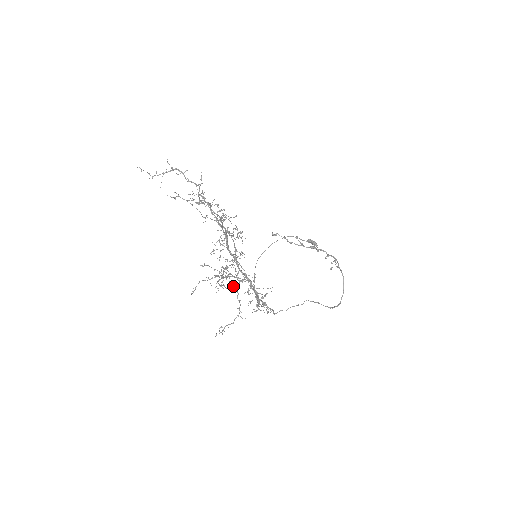
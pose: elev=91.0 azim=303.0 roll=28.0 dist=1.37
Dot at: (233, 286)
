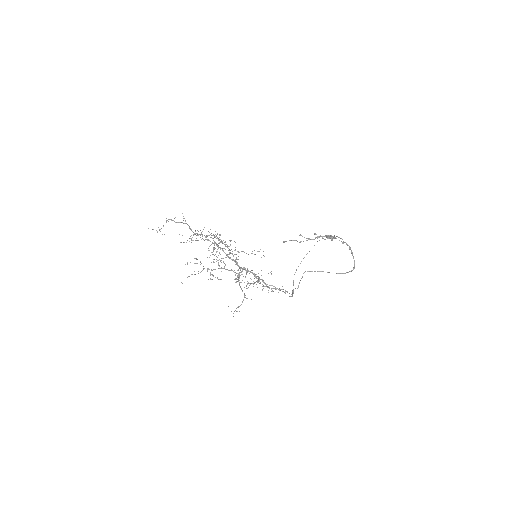
Dot at: (237, 279)
